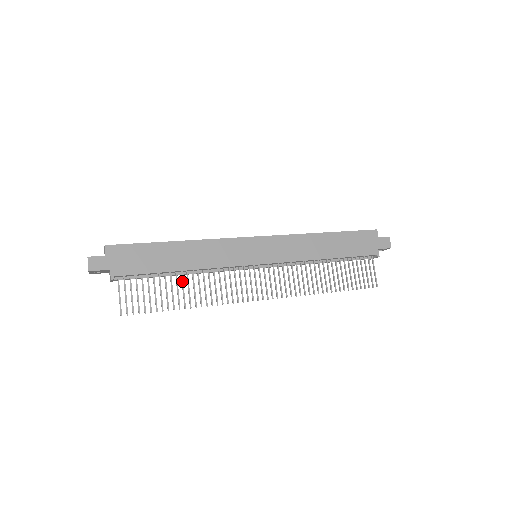
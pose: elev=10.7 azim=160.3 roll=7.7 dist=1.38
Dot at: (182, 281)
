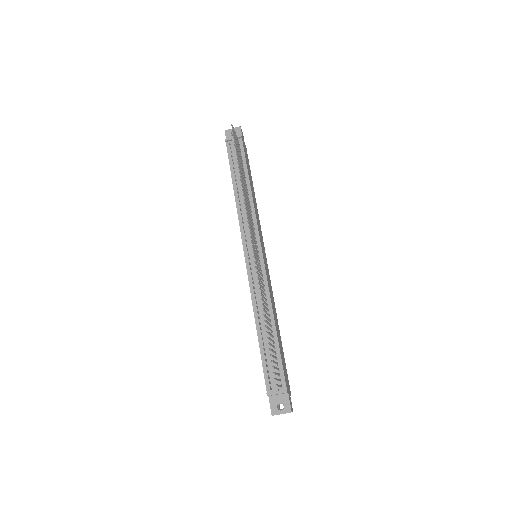
Dot at: (245, 182)
